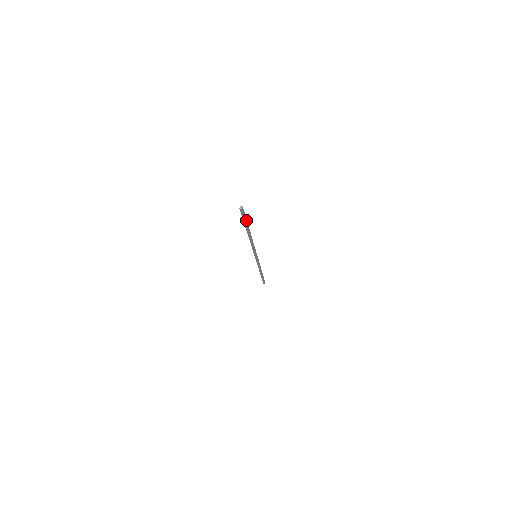
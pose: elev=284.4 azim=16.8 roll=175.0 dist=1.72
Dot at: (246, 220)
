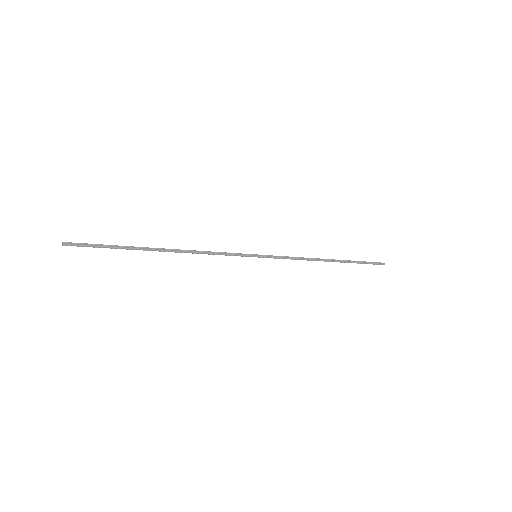
Dot at: (112, 246)
